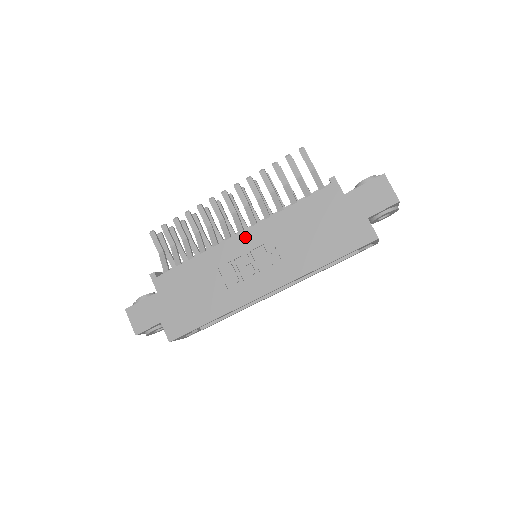
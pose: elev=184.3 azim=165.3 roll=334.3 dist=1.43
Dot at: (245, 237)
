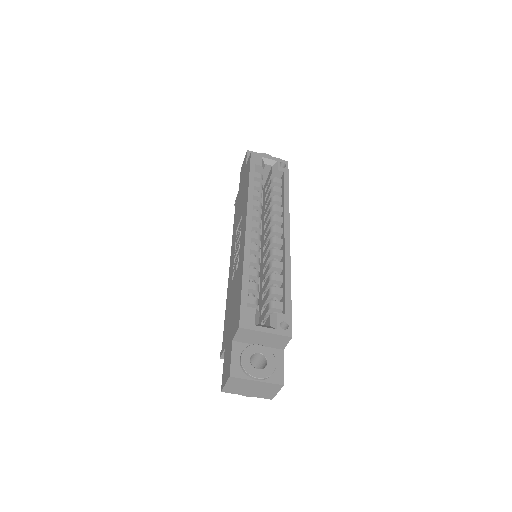
Dot at: (231, 260)
